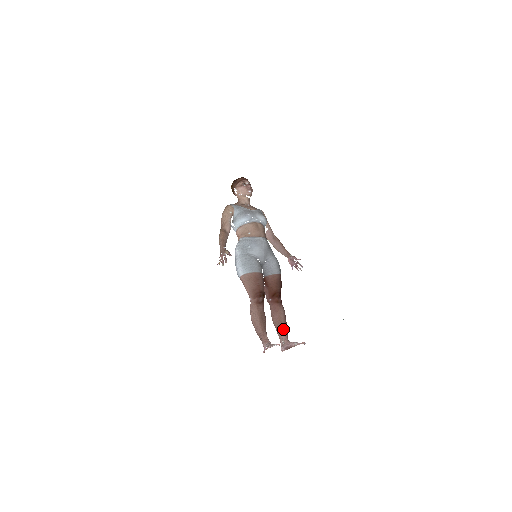
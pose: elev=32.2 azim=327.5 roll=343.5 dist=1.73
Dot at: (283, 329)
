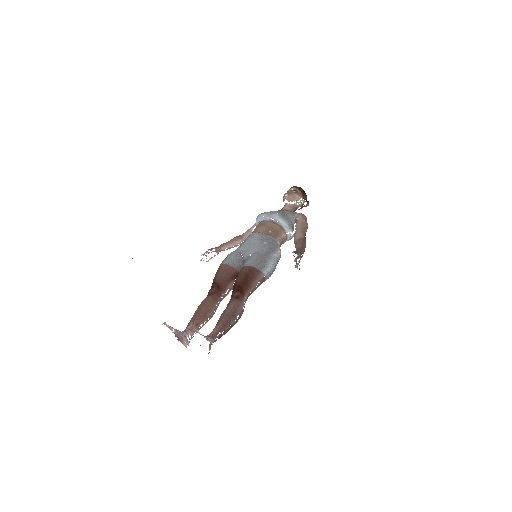
Dot at: (216, 325)
